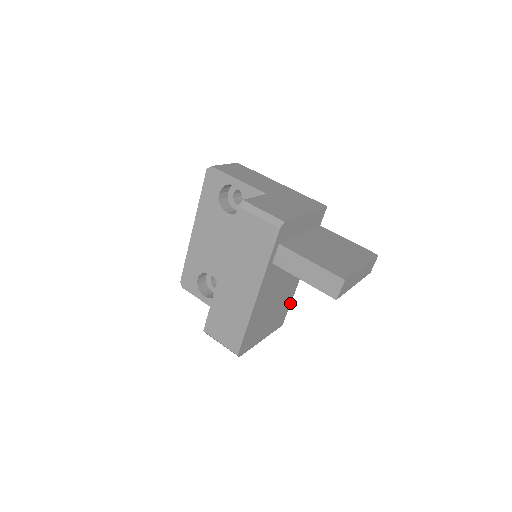
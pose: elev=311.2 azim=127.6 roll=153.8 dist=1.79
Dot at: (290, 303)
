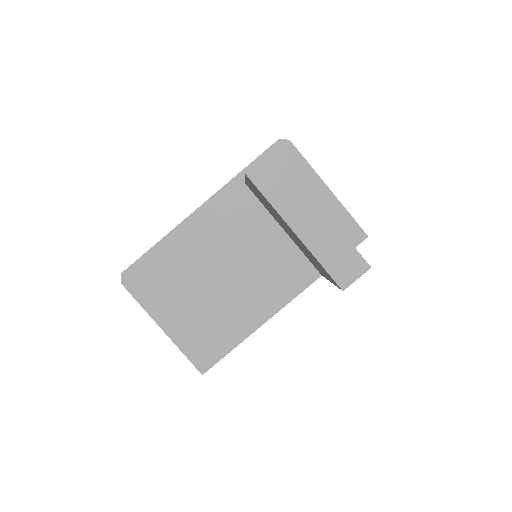
Dot at: (236, 345)
